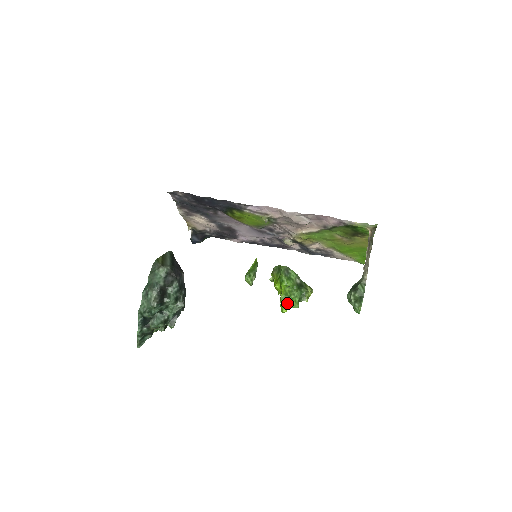
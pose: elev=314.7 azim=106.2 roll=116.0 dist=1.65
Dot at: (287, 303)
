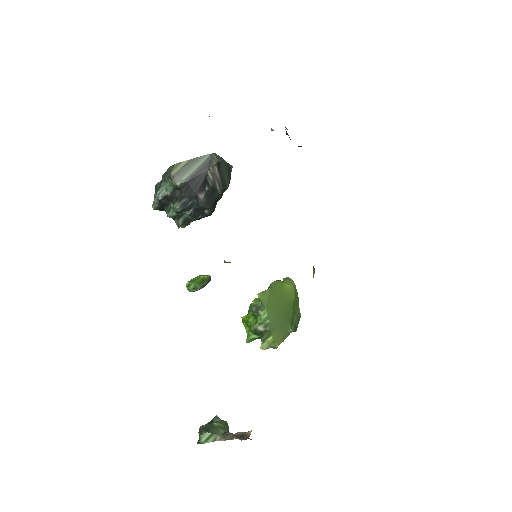
Dot at: occluded
